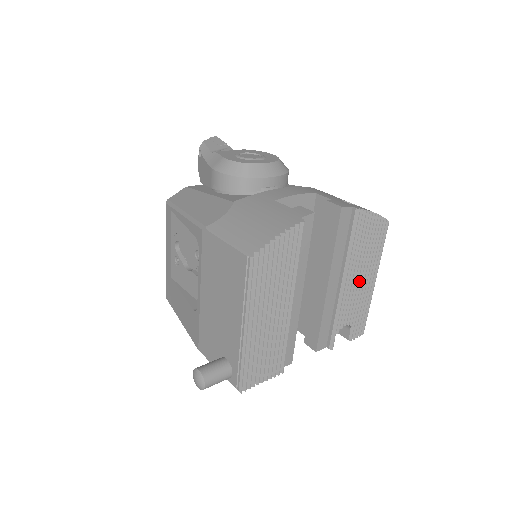
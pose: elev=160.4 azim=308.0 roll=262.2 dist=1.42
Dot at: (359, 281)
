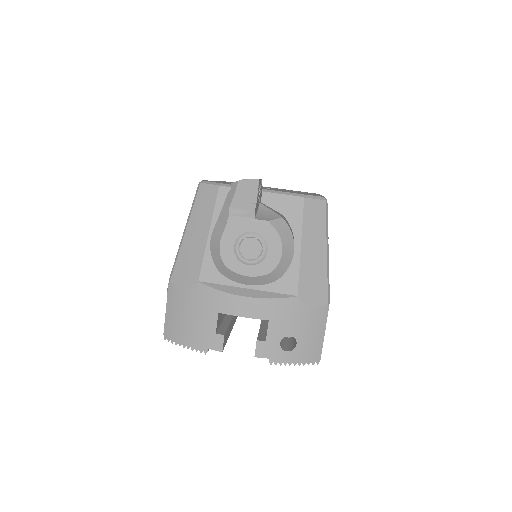
Dot at: occluded
